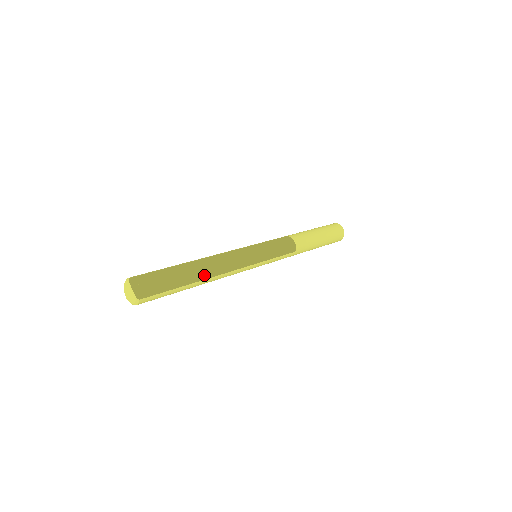
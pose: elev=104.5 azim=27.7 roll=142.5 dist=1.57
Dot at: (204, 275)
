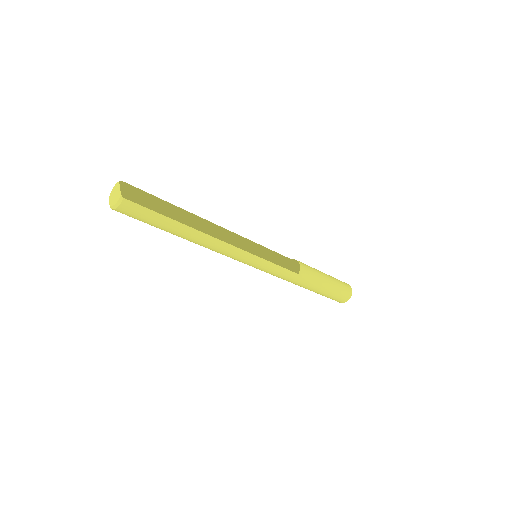
Dot at: (198, 227)
